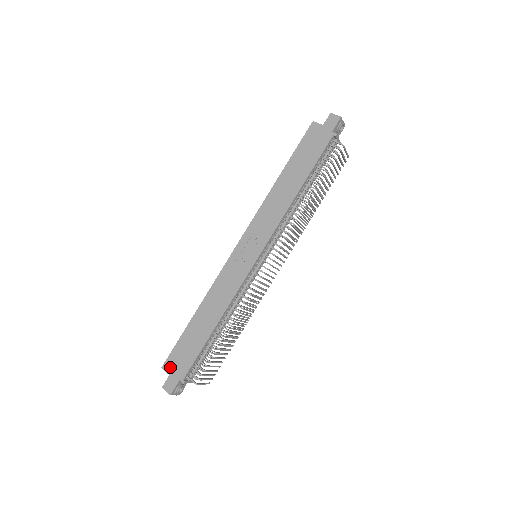
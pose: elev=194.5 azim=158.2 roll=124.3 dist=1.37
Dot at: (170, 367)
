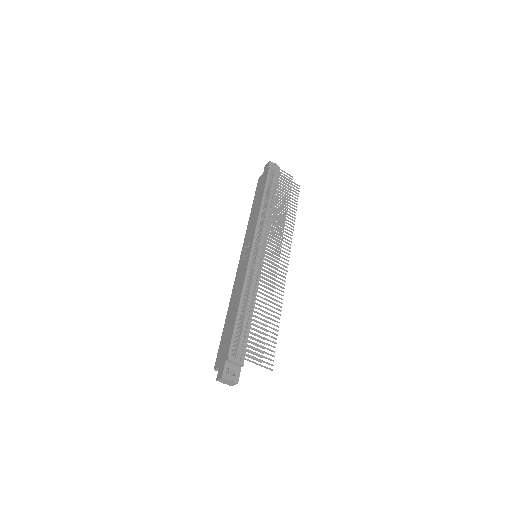
Dot at: (218, 361)
